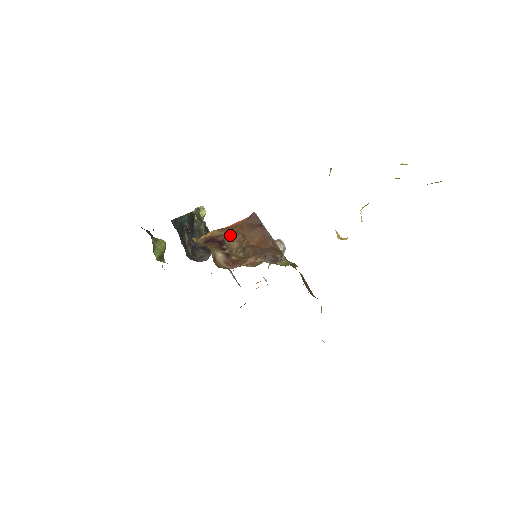
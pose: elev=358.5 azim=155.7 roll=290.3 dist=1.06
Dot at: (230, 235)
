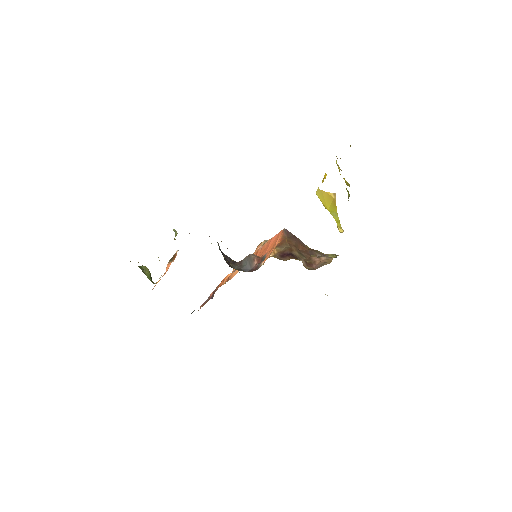
Dot at: (290, 248)
